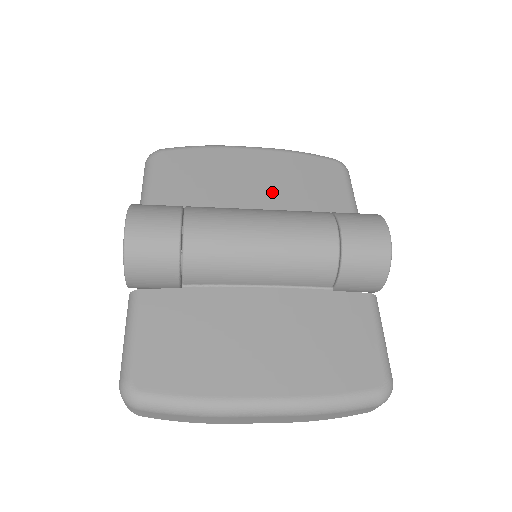
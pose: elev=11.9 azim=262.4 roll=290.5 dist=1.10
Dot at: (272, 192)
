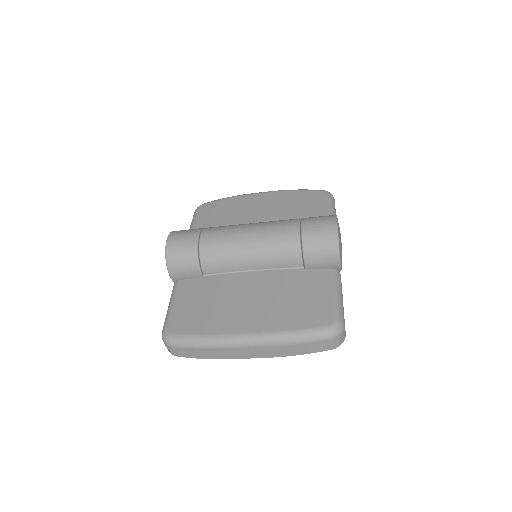
Dot at: (271, 216)
